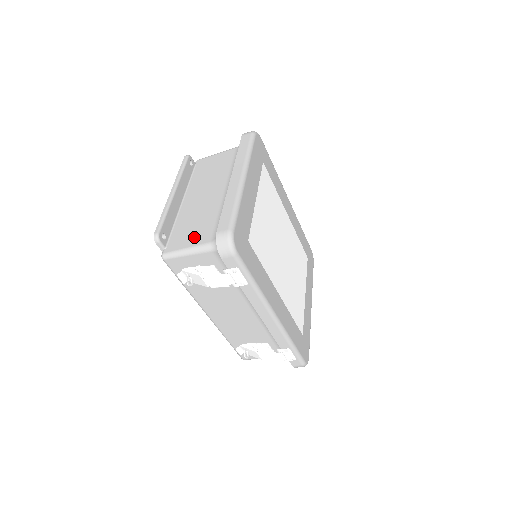
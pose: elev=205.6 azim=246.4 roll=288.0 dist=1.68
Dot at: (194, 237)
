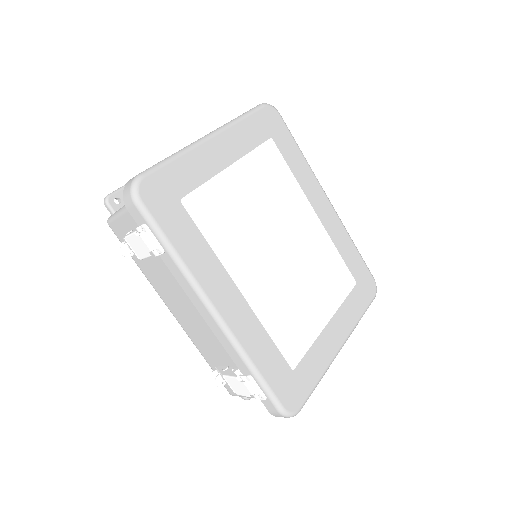
Dot at: occluded
